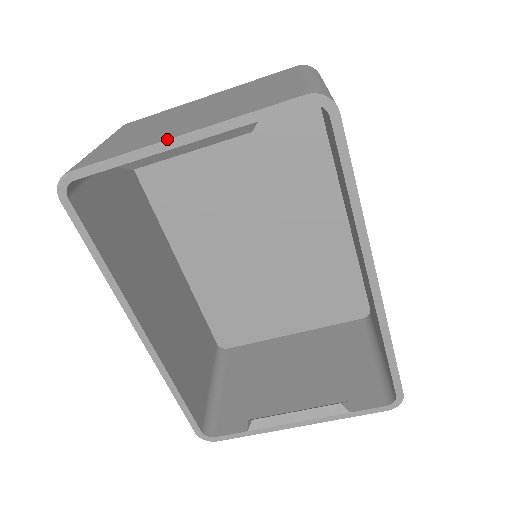
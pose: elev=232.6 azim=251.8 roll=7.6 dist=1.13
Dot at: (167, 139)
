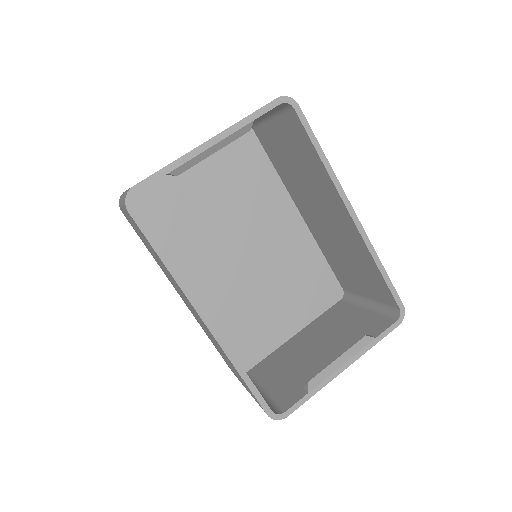
Dot at: (200, 145)
